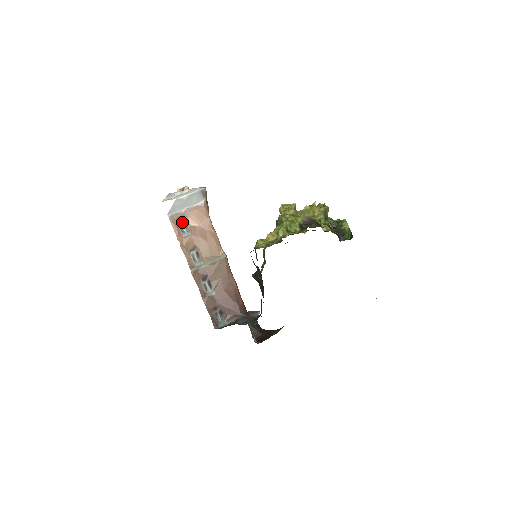
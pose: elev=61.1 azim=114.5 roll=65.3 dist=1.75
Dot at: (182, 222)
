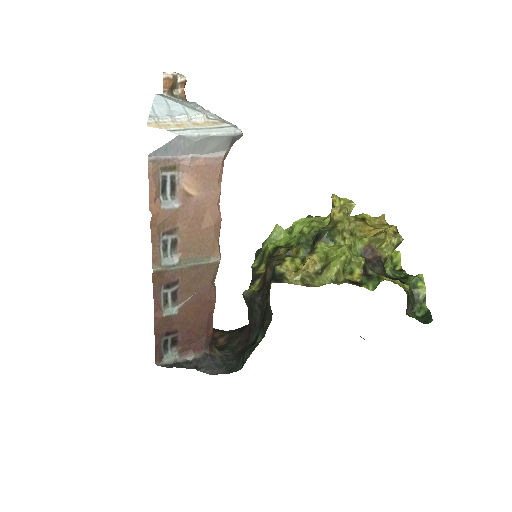
Dot at: (169, 177)
